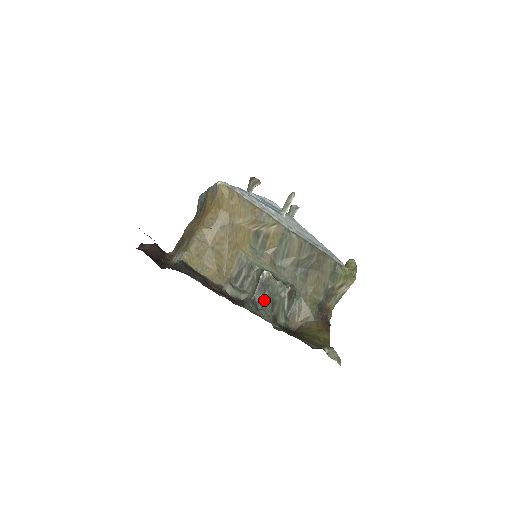
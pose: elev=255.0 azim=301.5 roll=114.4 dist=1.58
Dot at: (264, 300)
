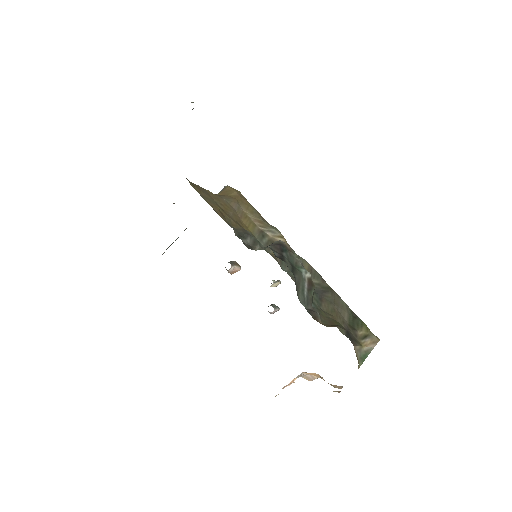
Dot at: (282, 257)
